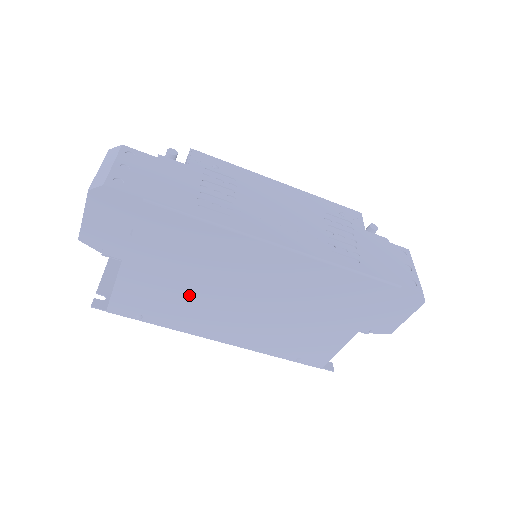
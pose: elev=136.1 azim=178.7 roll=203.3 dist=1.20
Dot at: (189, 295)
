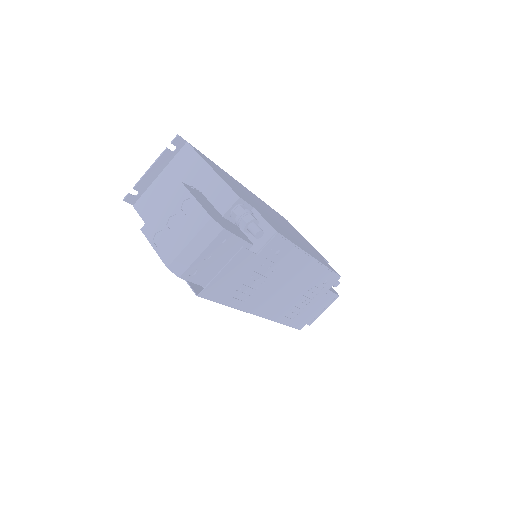
Dot at: occluded
